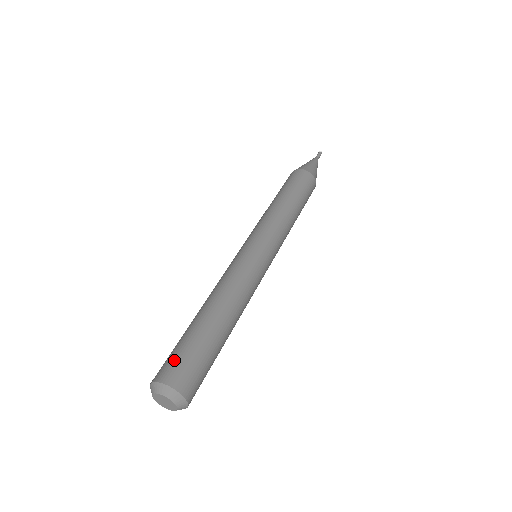
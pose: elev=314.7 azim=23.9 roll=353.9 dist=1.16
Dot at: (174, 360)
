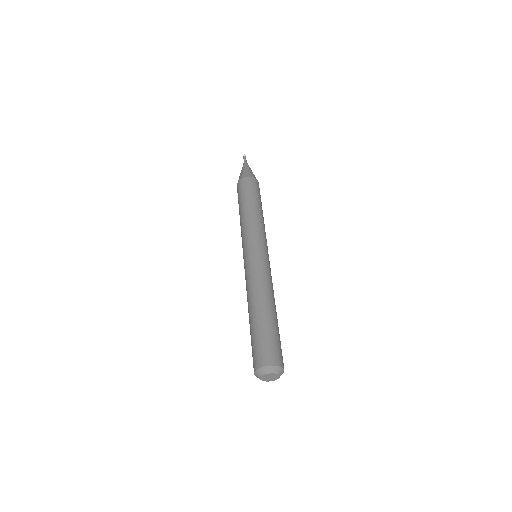
Dot at: (274, 348)
